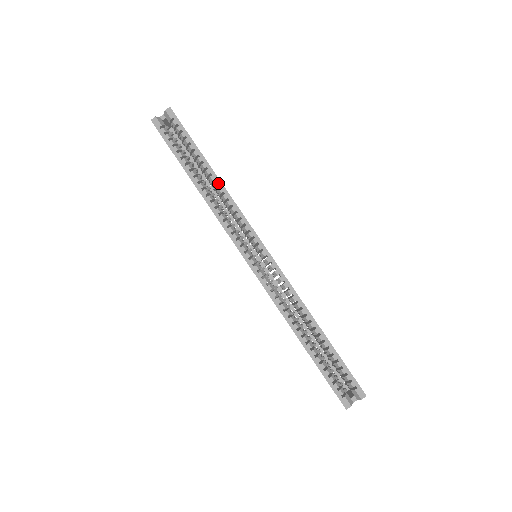
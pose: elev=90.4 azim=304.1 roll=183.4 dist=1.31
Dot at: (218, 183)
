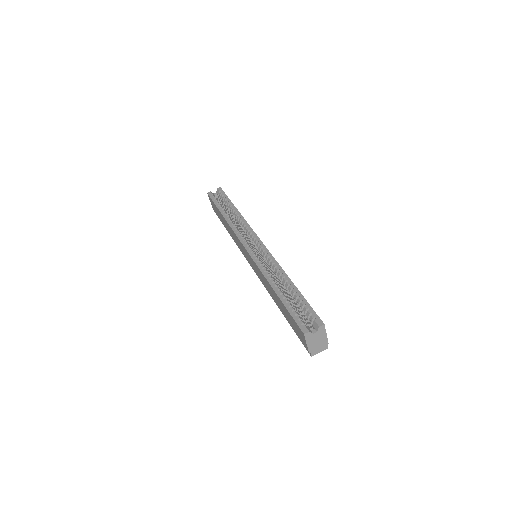
Dot at: (238, 214)
